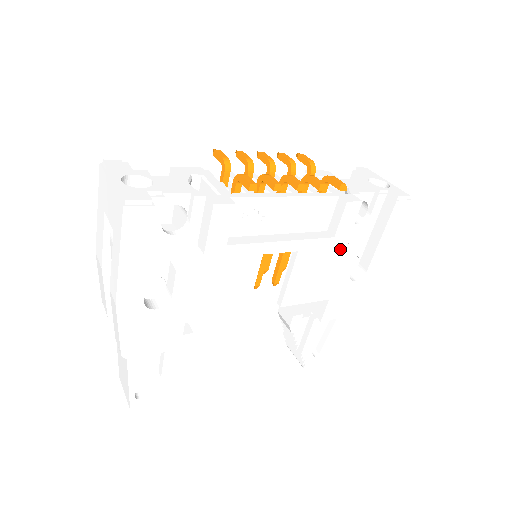
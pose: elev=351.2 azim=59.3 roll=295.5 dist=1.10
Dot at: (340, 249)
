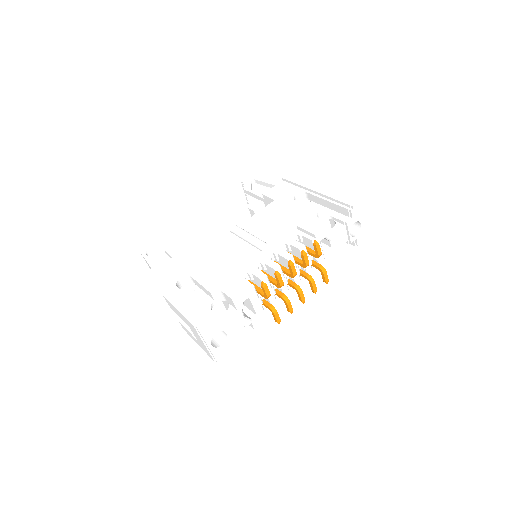
Dot at: occluded
